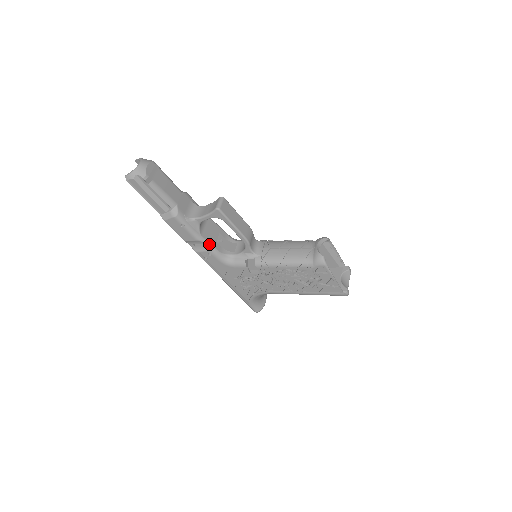
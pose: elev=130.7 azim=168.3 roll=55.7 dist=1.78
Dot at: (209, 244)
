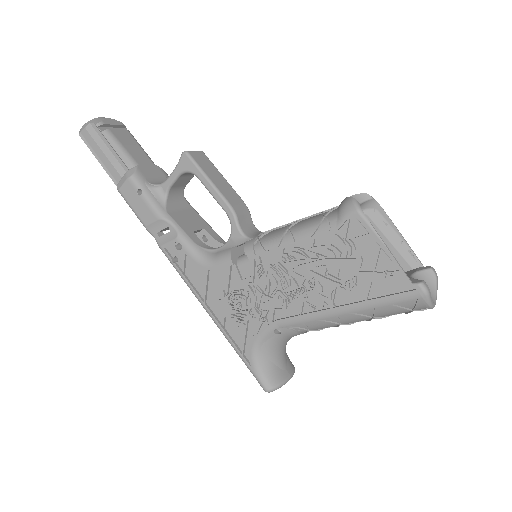
Dot at: (178, 227)
